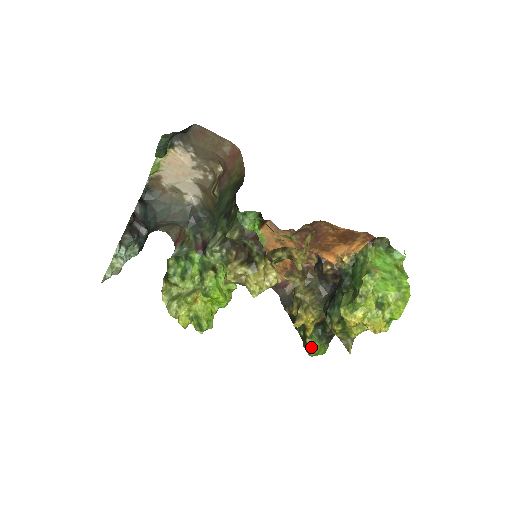
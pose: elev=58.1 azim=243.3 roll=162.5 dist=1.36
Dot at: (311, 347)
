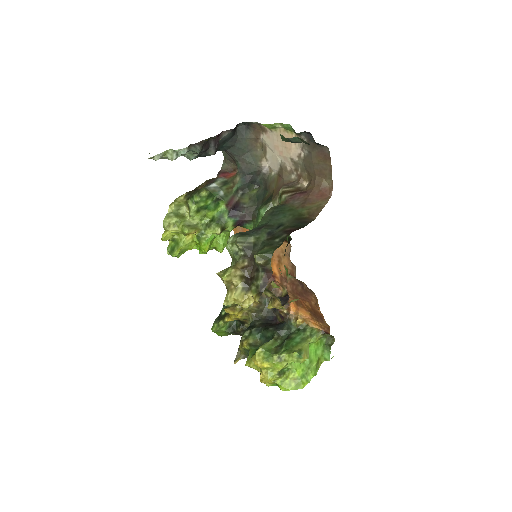
Dot at: (218, 327)
